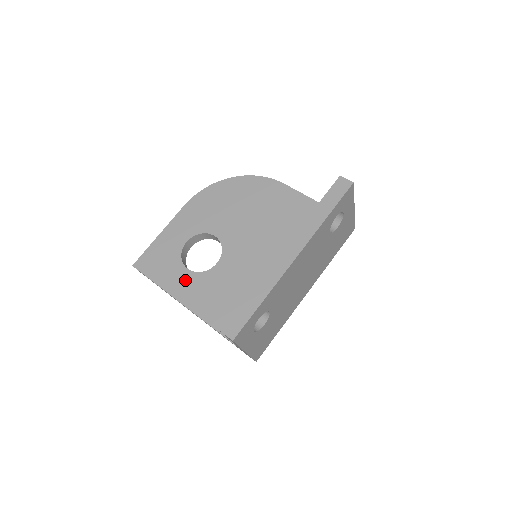
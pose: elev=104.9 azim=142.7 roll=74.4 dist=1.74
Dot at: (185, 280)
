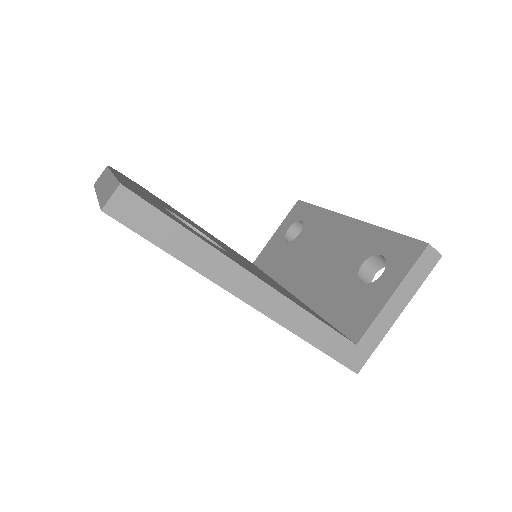
Dot at: occluded
